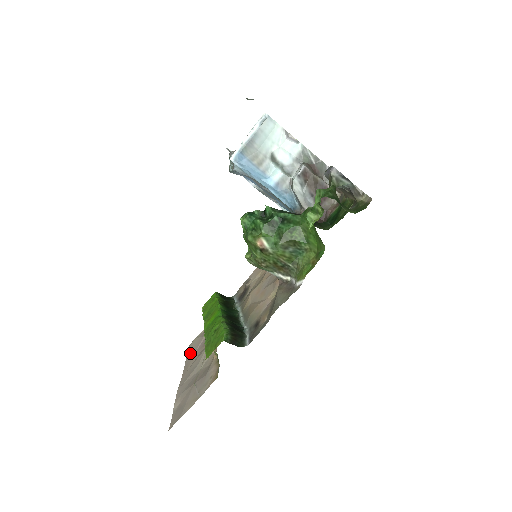
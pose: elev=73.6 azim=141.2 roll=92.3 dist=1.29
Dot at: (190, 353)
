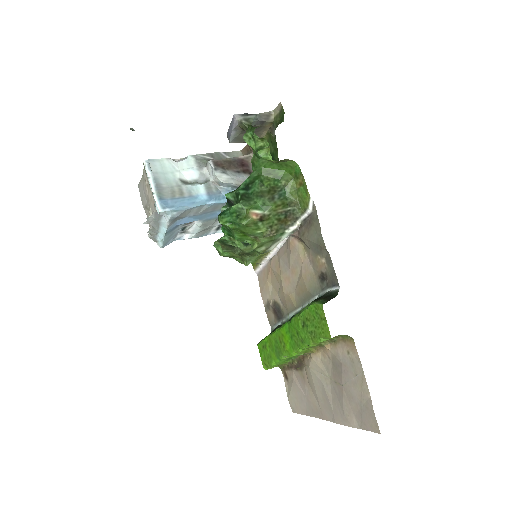
Dot at: (301, 406)
